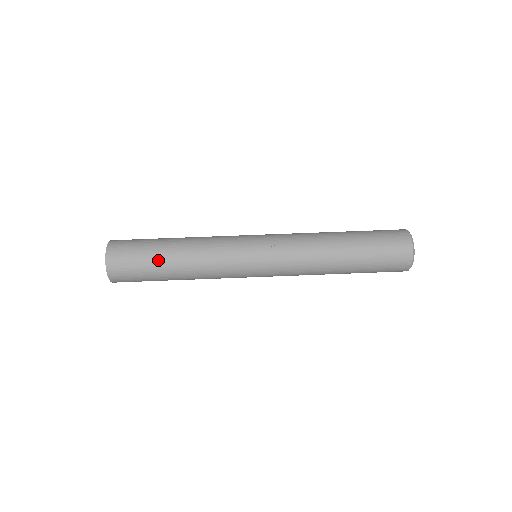
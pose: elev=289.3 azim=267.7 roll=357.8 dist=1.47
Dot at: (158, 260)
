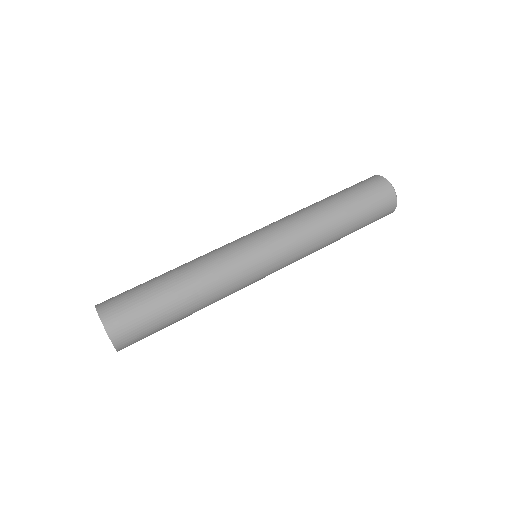
Dot at: (153, 280)
